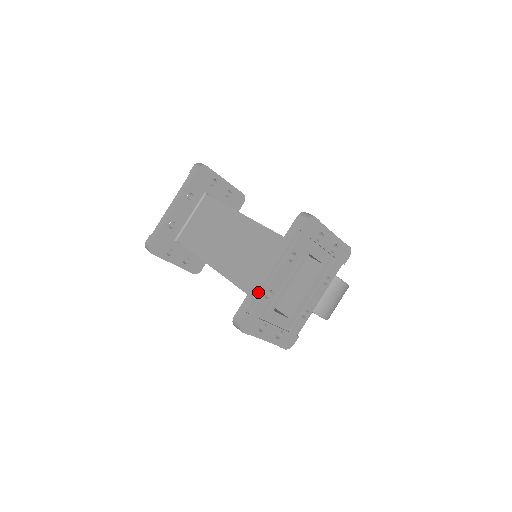
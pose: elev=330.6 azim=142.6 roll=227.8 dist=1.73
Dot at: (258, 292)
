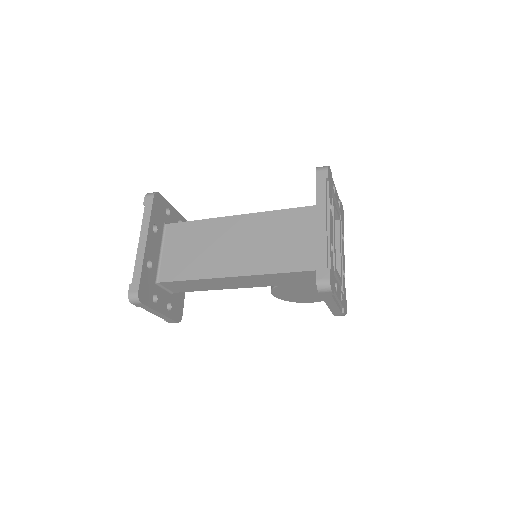
Dot at: (326, 245)
